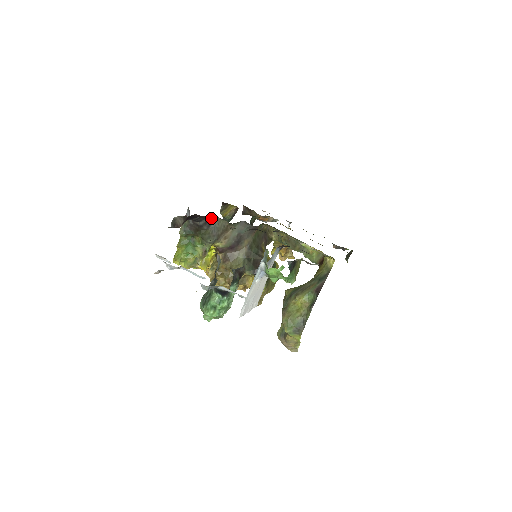
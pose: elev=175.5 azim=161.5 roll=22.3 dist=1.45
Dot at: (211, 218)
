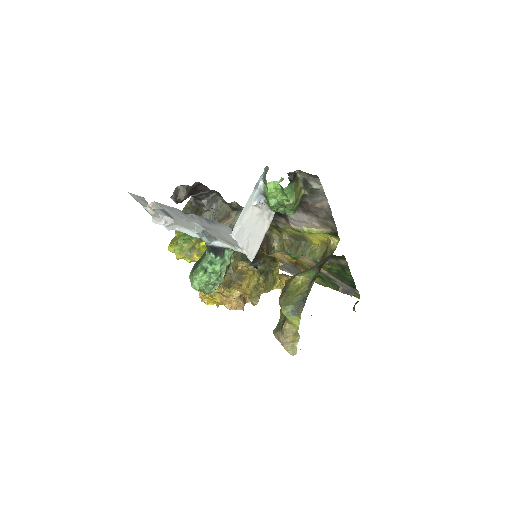
Dot at: (214, 198)
